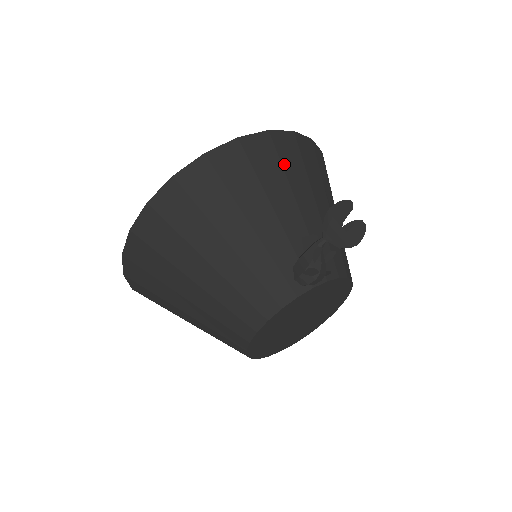
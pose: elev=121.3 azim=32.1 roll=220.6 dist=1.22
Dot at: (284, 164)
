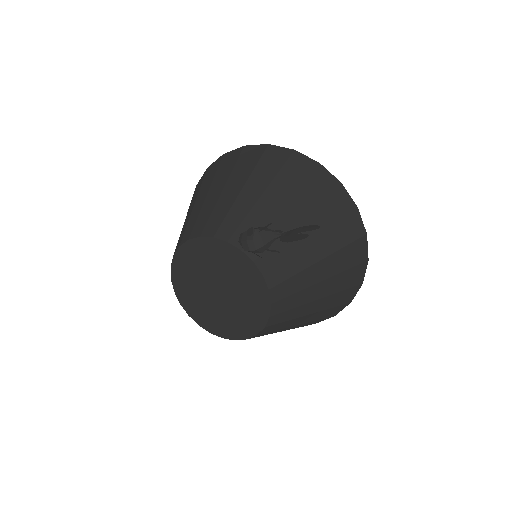
Dot at: (325, 202)
